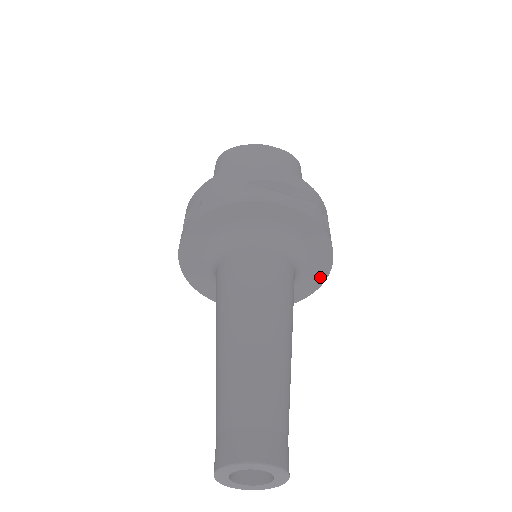
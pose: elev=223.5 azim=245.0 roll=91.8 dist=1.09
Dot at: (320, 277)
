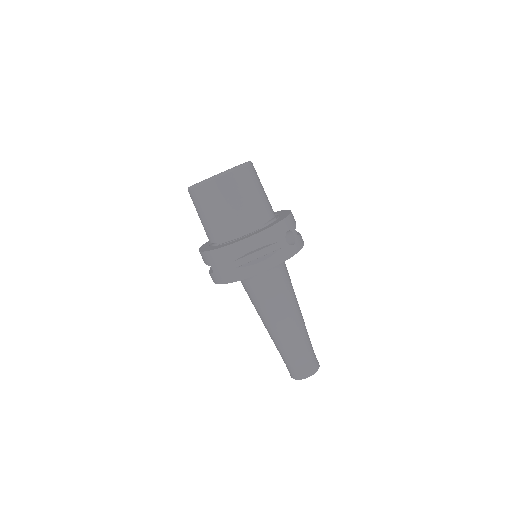
Dot at: occluded
